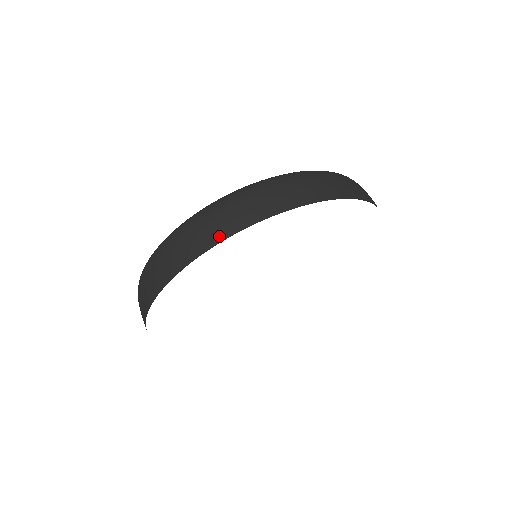
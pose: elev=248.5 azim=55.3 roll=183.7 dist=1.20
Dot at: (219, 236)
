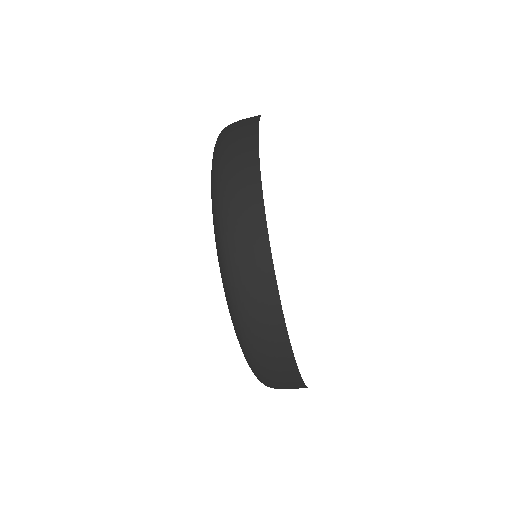
Dot at: (252, 157)
